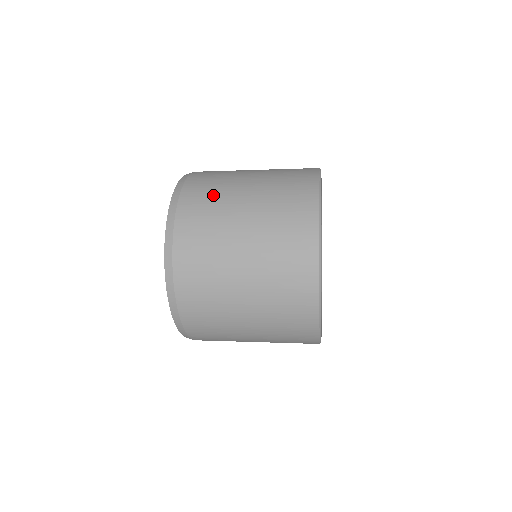
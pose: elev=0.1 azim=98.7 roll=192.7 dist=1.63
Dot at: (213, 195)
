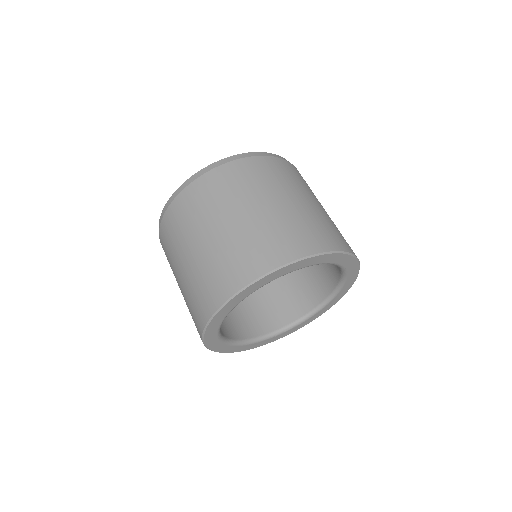
Dot at: occluded
